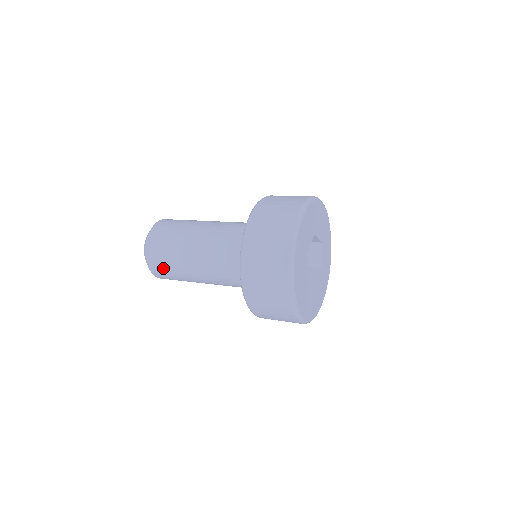
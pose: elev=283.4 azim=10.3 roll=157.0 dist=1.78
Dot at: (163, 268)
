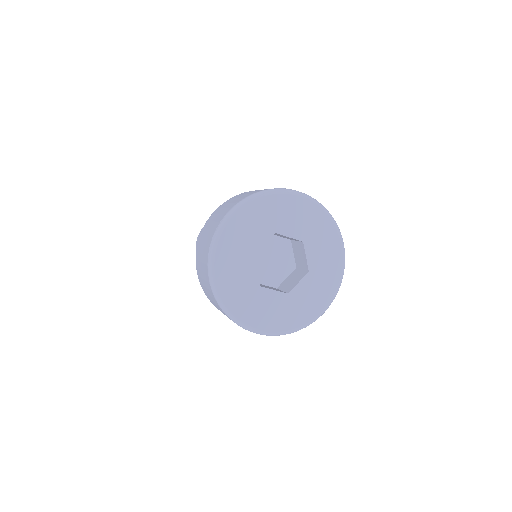
Dot at: occluded
